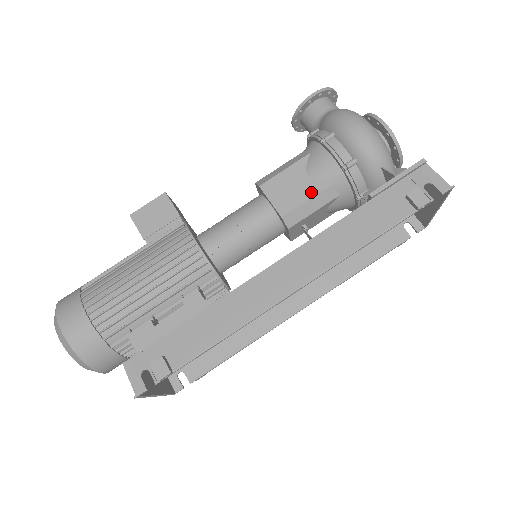
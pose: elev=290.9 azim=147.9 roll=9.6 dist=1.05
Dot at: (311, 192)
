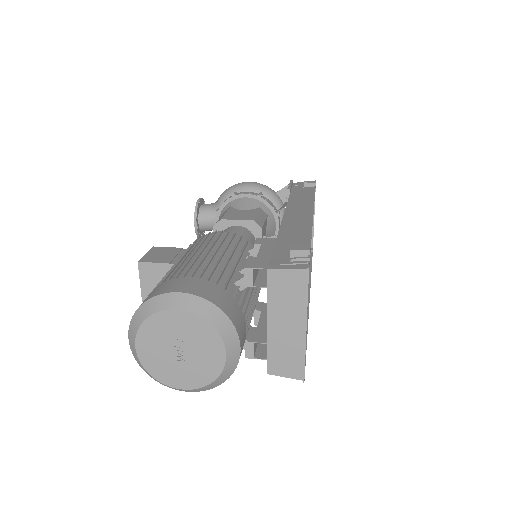
Dot at: (254, 212)
